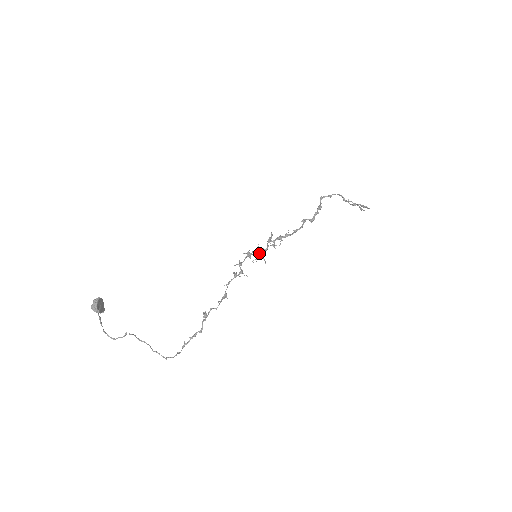
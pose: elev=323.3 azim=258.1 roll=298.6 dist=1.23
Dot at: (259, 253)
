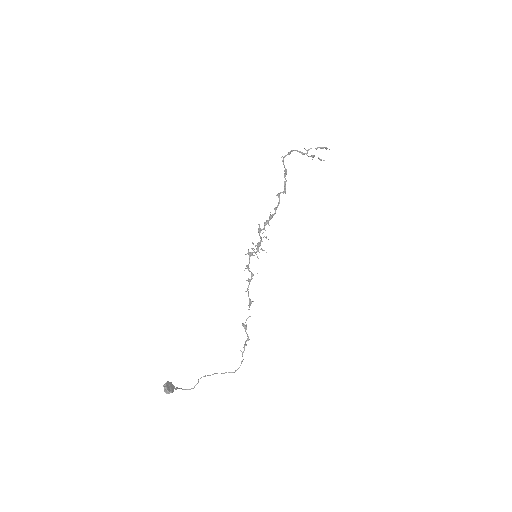
Dot at: (257, 248)
